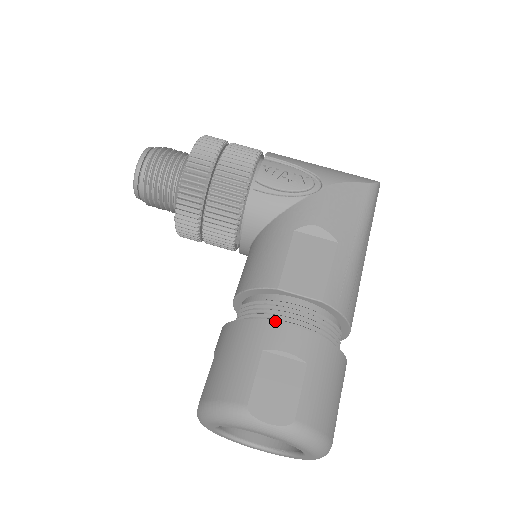
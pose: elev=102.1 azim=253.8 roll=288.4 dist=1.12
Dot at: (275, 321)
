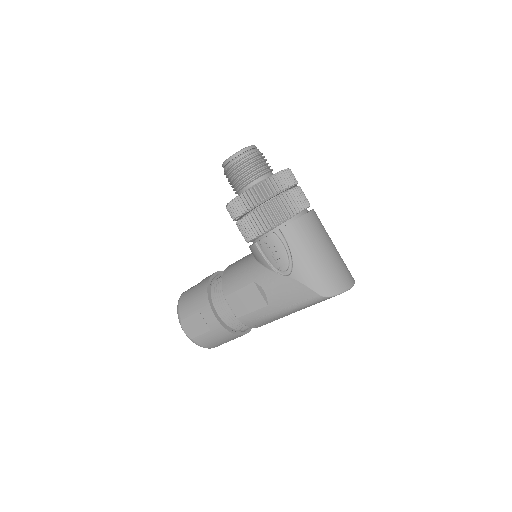
Dot at: (216, 305)
